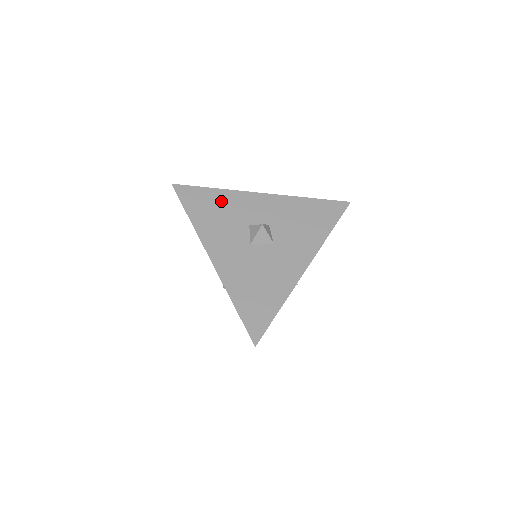
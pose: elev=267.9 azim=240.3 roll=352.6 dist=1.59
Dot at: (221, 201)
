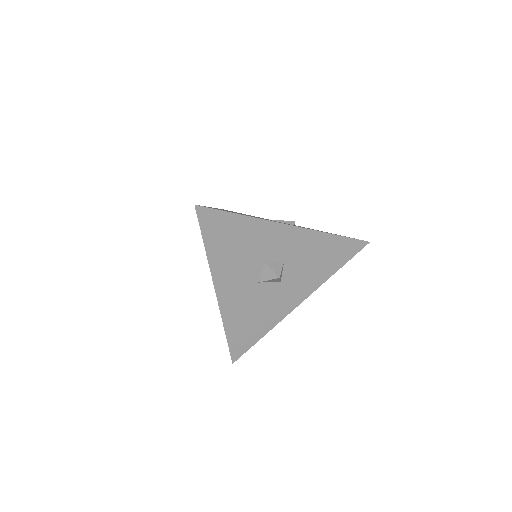
Dot at: (246, 232)
